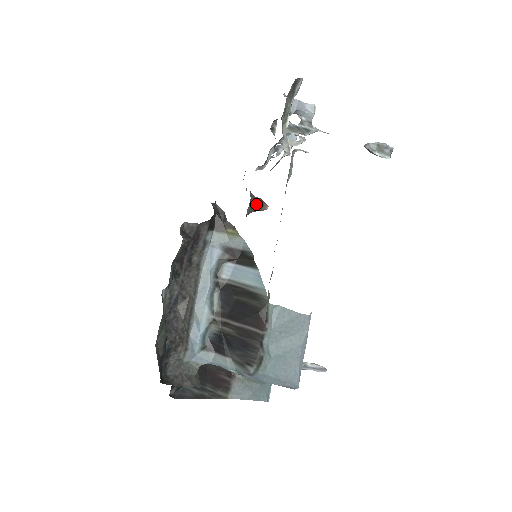
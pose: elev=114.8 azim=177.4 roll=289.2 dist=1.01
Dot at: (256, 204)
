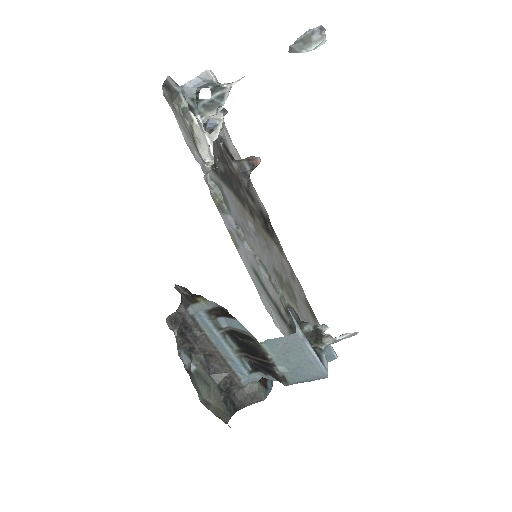
Dot at: (246, 168)
